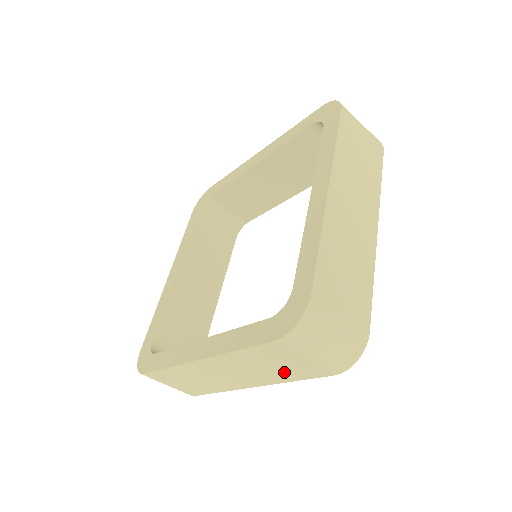
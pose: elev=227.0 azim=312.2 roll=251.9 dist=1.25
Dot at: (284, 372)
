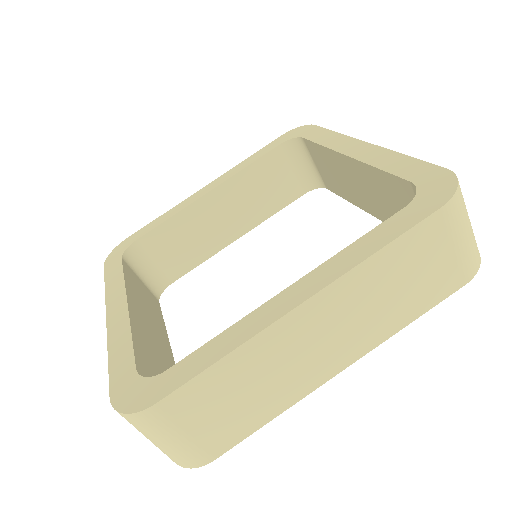
Dot at: occluded
